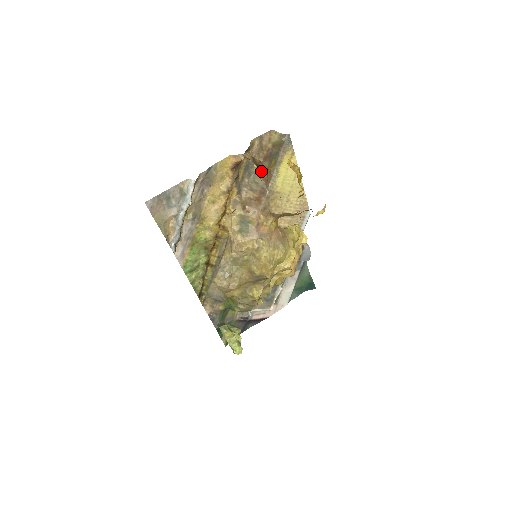
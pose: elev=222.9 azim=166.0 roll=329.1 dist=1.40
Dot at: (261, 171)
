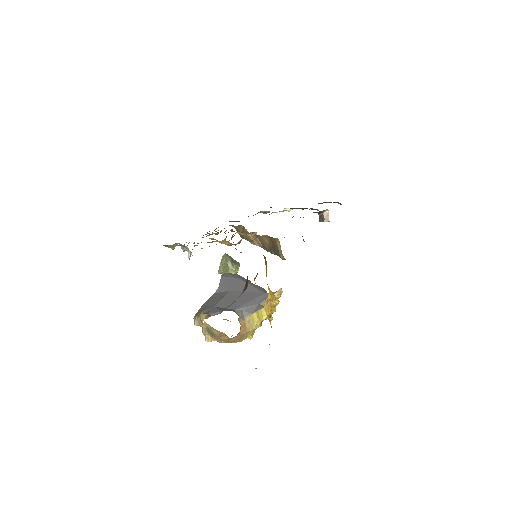
Dot at: (246, 284)
